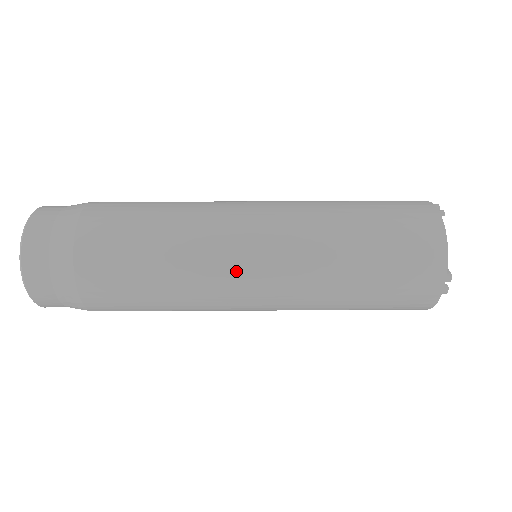
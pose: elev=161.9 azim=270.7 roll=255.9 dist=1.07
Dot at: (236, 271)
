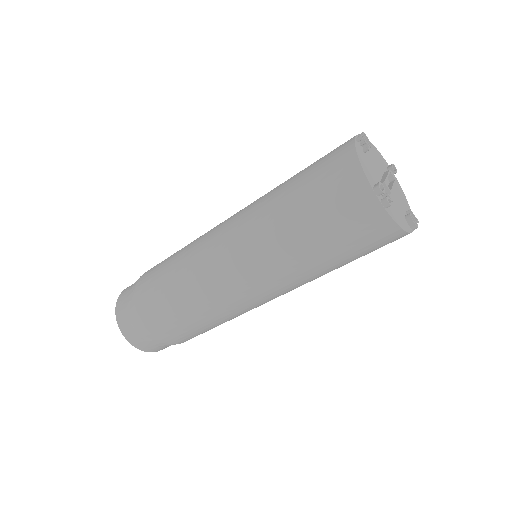
Dot at: (218, 270)
